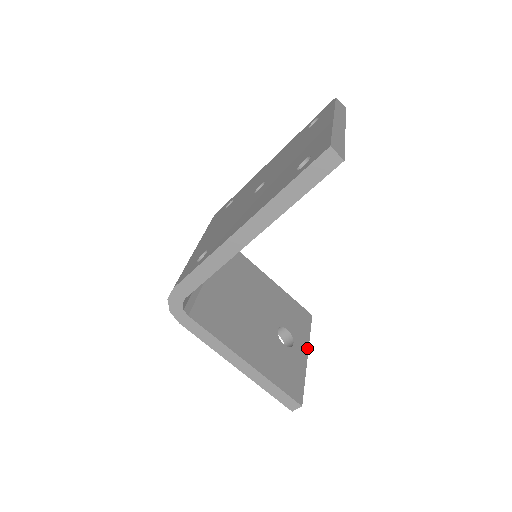
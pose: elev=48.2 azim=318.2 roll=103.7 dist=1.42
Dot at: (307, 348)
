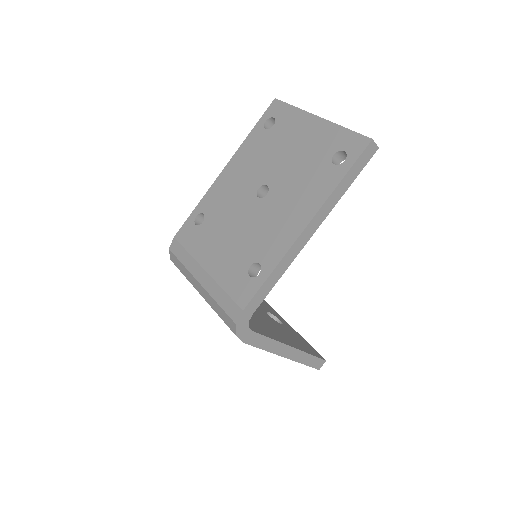
Dot at: (284, 320)
